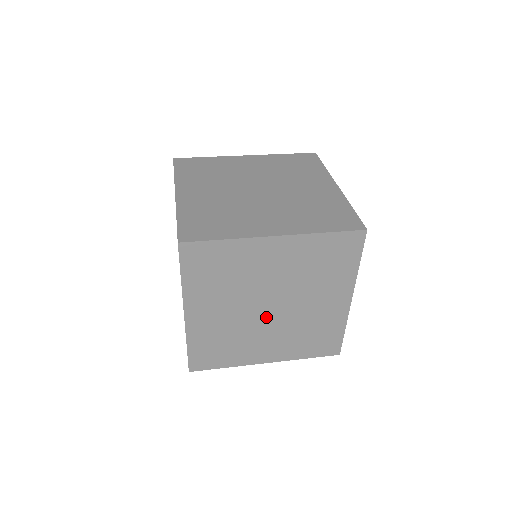
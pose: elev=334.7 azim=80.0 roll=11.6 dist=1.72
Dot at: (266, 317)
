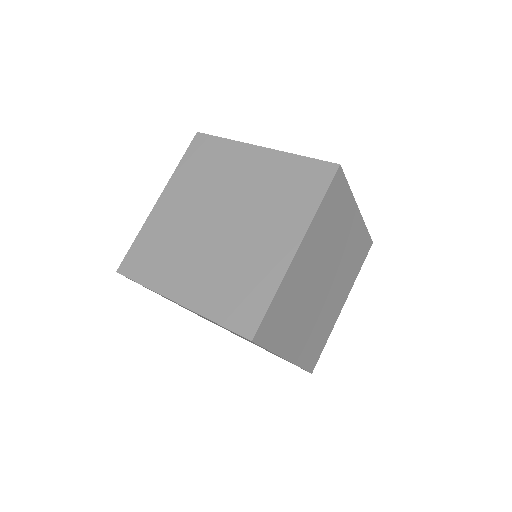
Dot at: (326, 290)
